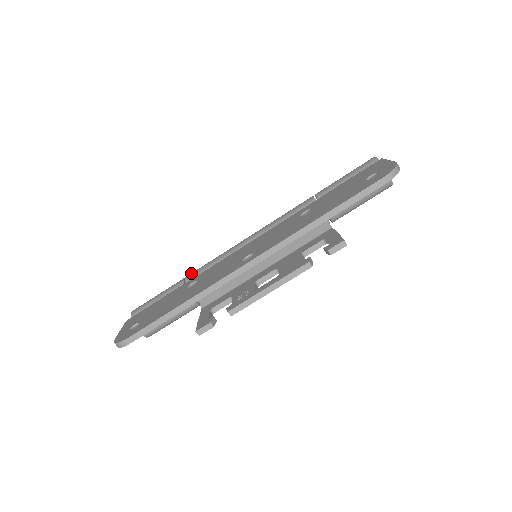
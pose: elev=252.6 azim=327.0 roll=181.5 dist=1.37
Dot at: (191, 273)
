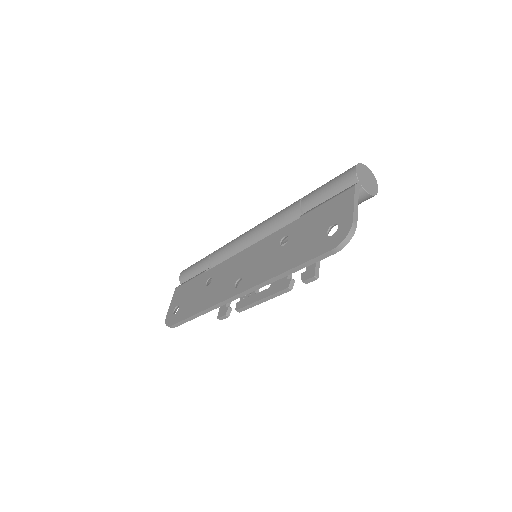
Dot at: (213, 254)
